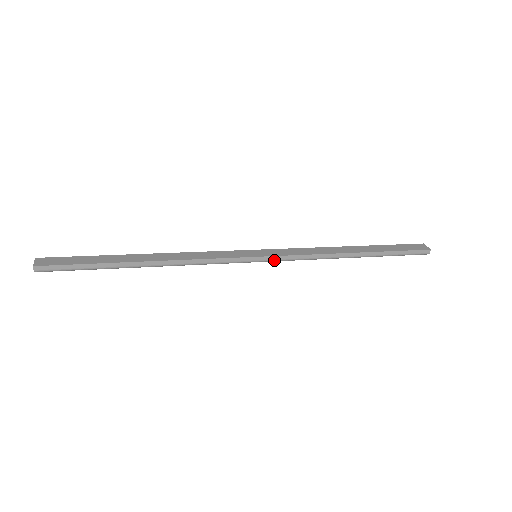
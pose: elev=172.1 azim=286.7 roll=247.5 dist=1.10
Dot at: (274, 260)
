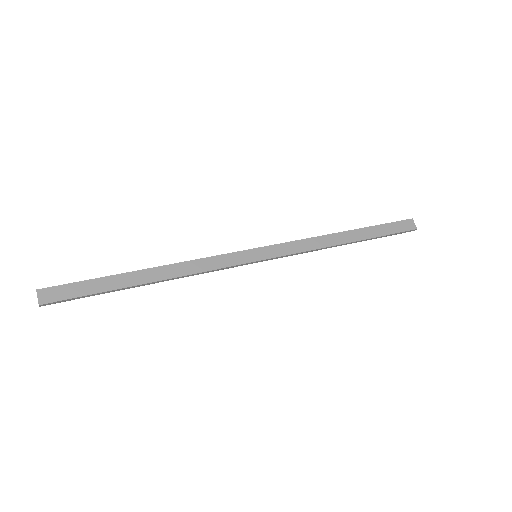
Dot at: occluded
